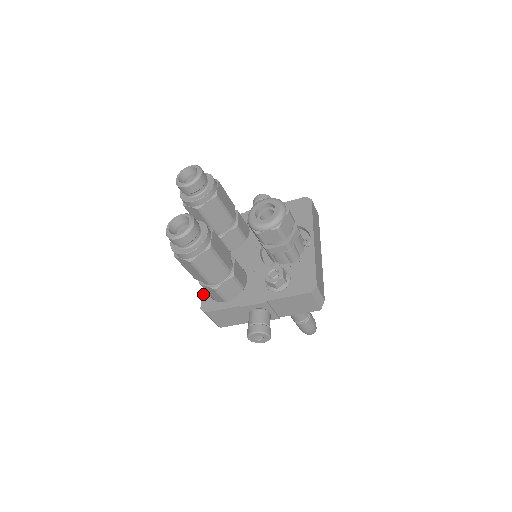
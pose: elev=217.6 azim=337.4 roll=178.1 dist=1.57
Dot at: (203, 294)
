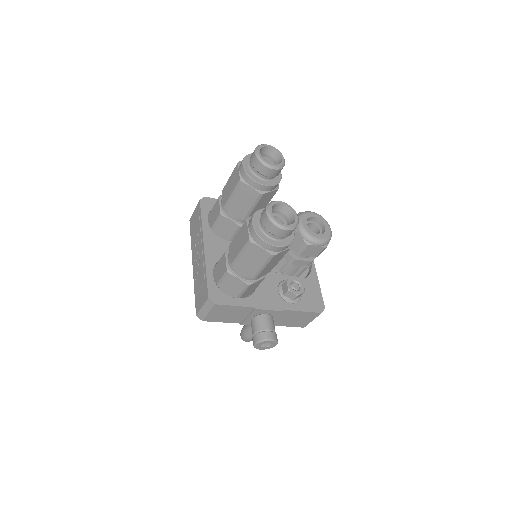
Dot at: (209, 281)
